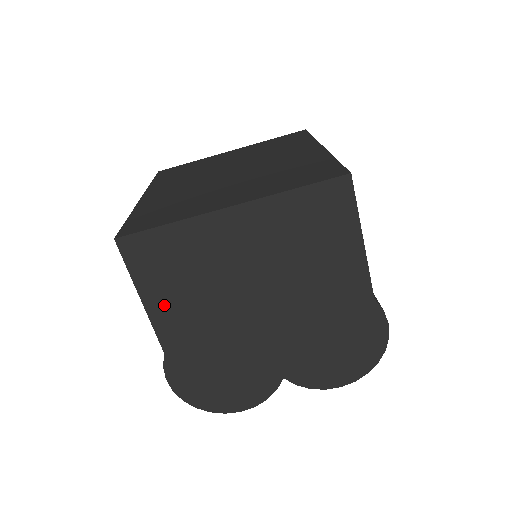
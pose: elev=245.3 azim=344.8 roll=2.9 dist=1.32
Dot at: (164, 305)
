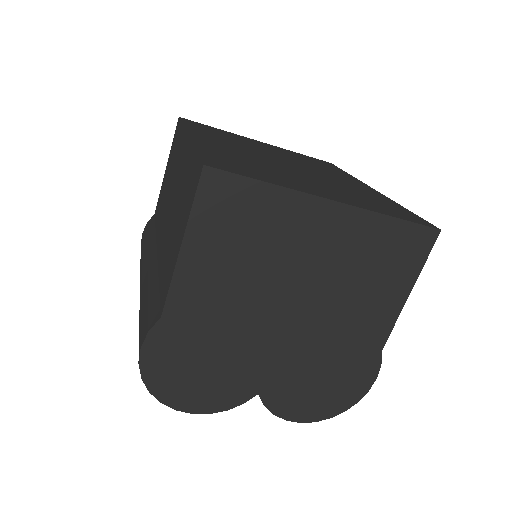
Dot at: (201, 264)
